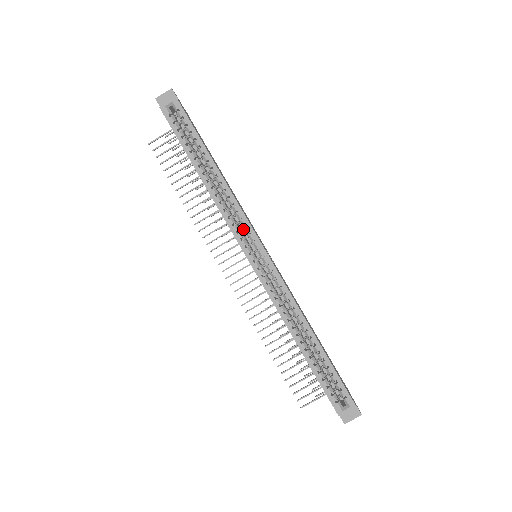
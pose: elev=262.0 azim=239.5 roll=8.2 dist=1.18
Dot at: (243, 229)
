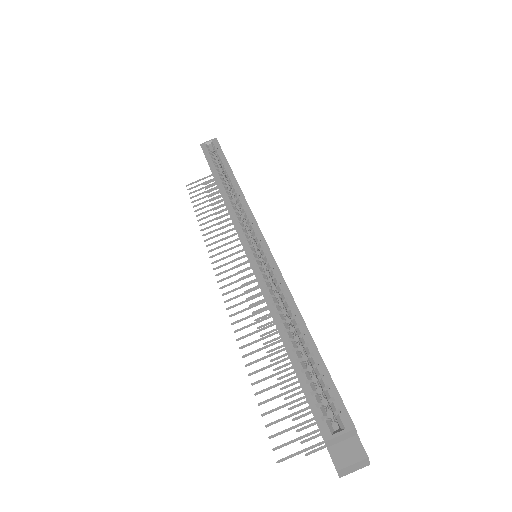
Dot at: (249, 234)
